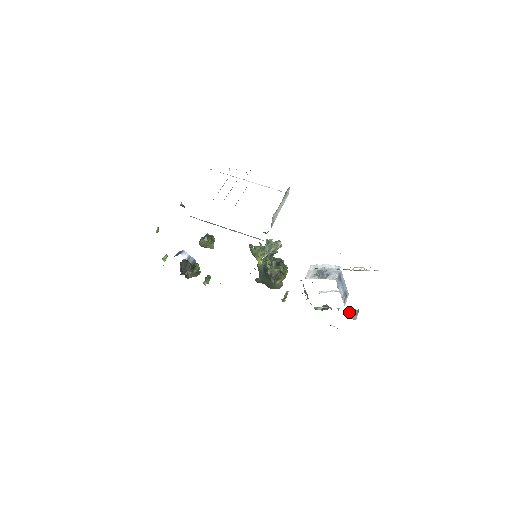
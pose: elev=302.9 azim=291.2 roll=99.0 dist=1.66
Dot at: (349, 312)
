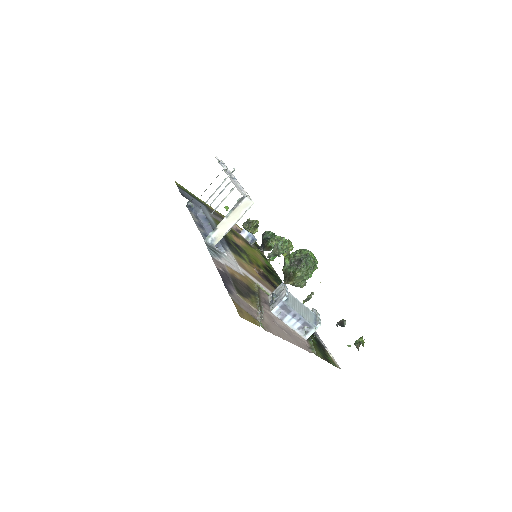
Dot at: (313, 346)
